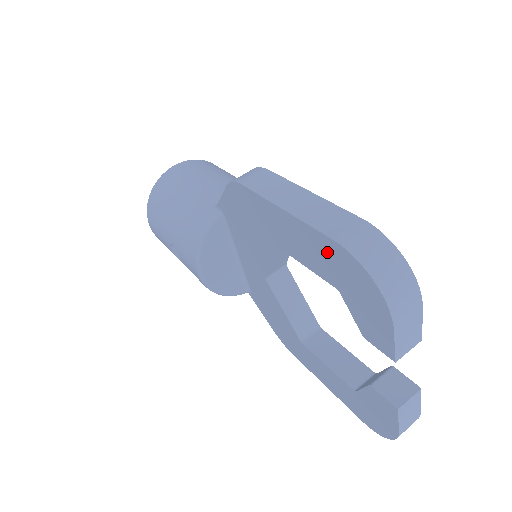
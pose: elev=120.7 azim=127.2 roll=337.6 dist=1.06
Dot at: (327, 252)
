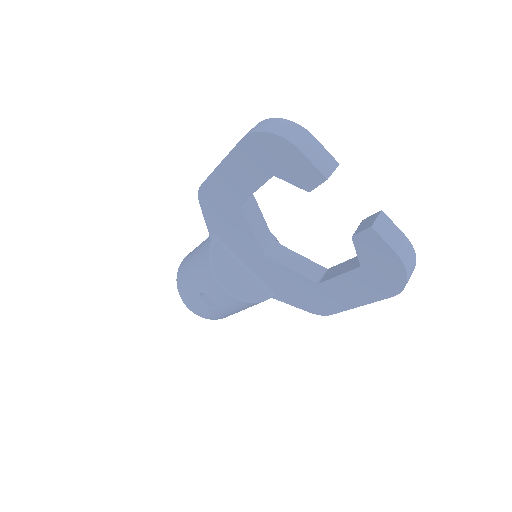
Dot at: (248, 155)
